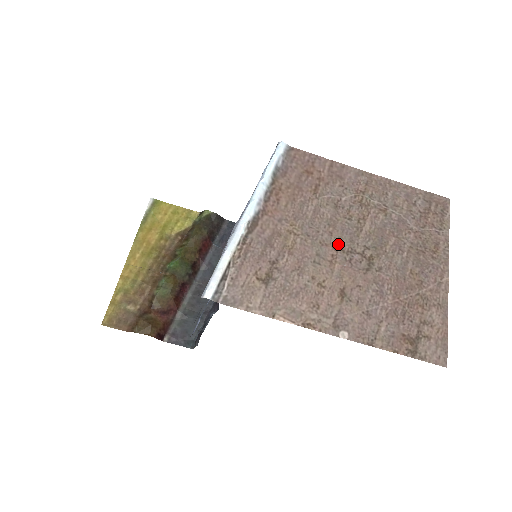
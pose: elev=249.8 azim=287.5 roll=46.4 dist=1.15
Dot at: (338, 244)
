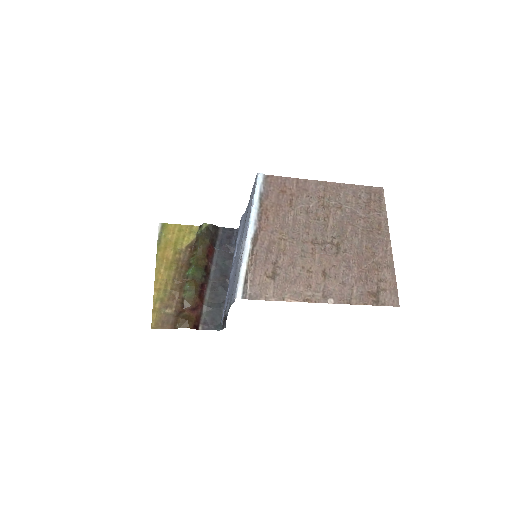
Dot at: (314, 240)
